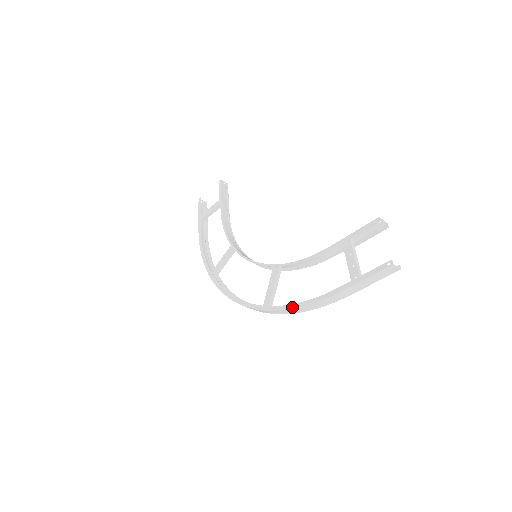
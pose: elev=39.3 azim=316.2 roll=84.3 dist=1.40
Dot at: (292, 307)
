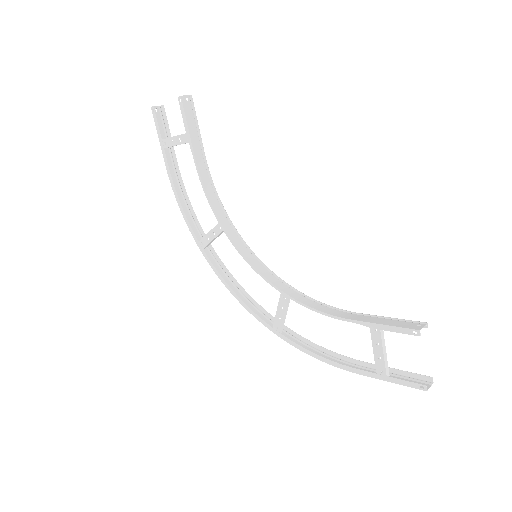
Dot at: (308, 353)
